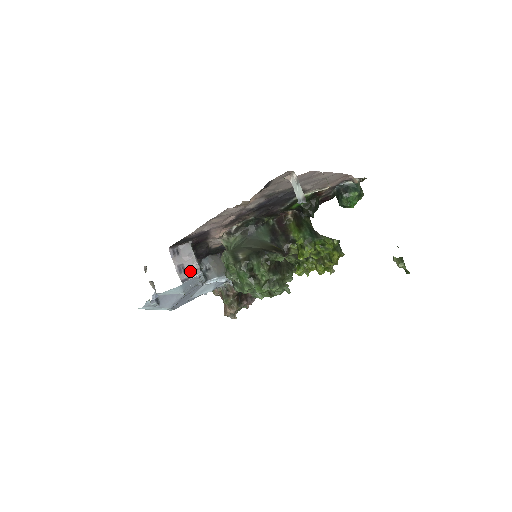
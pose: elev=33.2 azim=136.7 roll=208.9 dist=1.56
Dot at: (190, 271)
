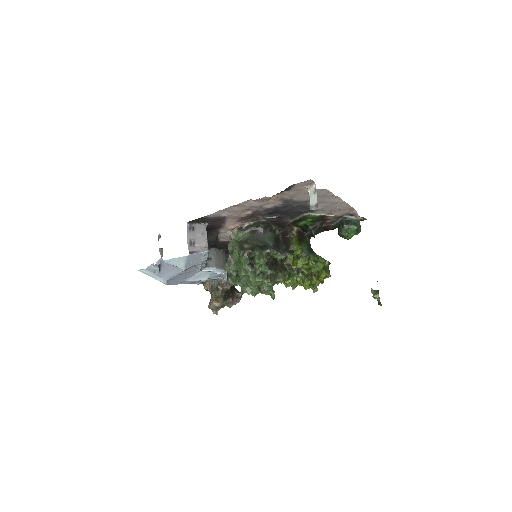
Dot at: (199, 247)
